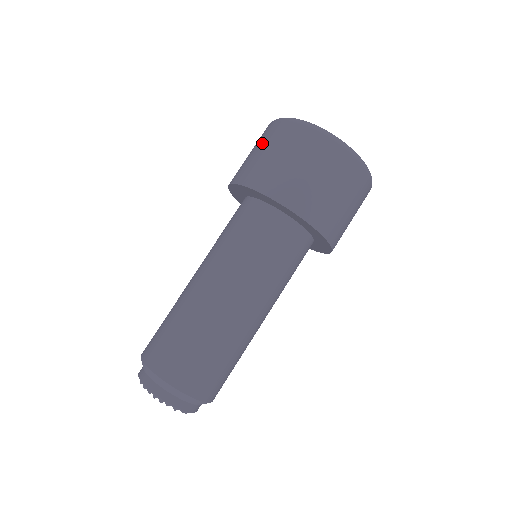
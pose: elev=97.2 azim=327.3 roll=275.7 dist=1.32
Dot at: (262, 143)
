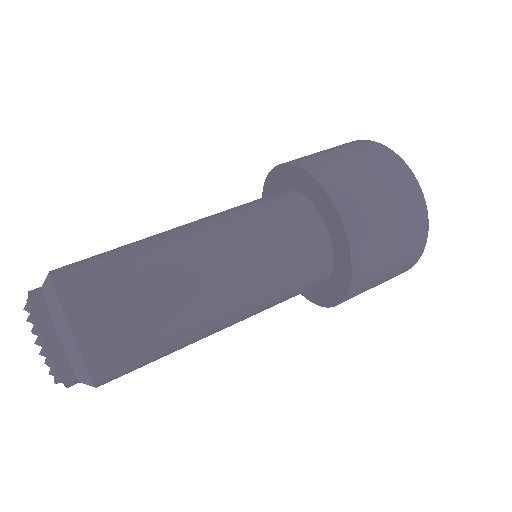
Dot at: (356, 154)
